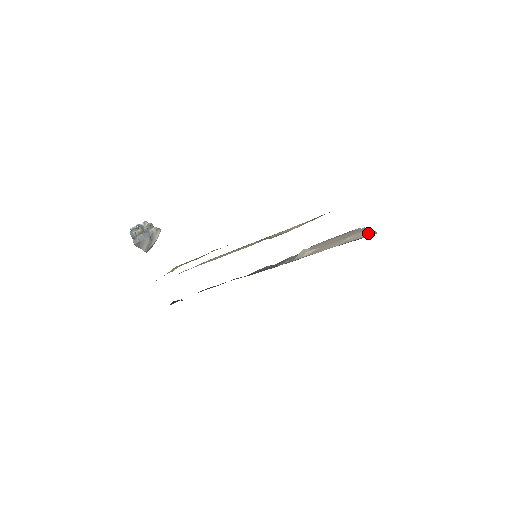
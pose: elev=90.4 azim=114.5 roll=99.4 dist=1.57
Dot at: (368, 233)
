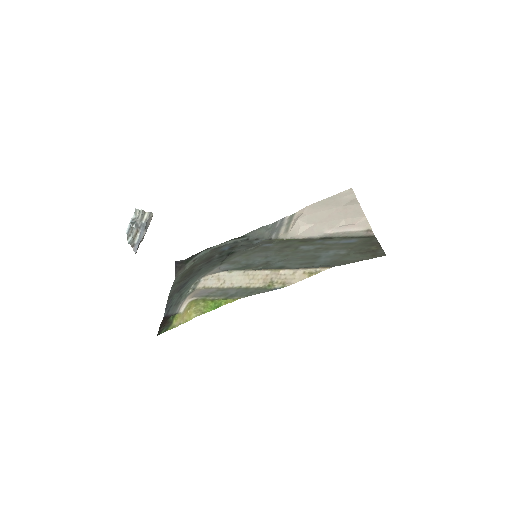
Dot at: (363, 226)
